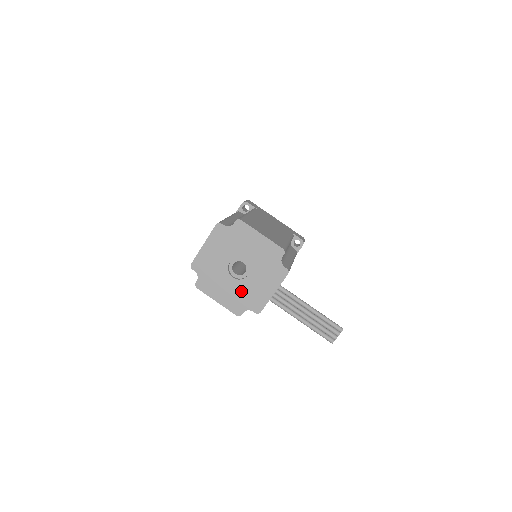
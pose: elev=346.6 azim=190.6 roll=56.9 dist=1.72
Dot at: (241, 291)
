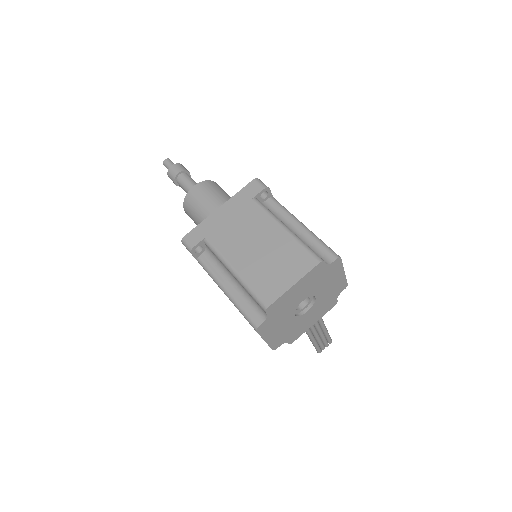
Dot at: (292, 327)
